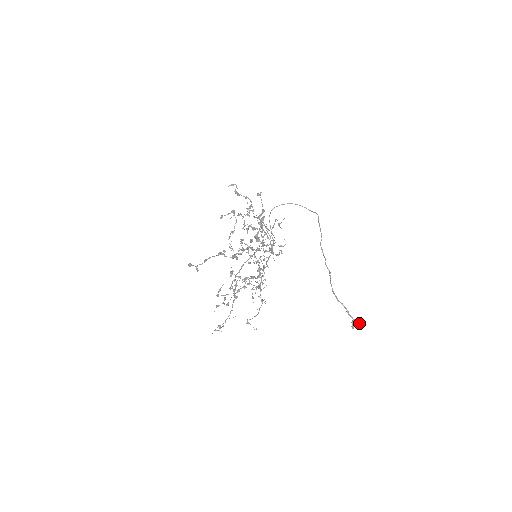
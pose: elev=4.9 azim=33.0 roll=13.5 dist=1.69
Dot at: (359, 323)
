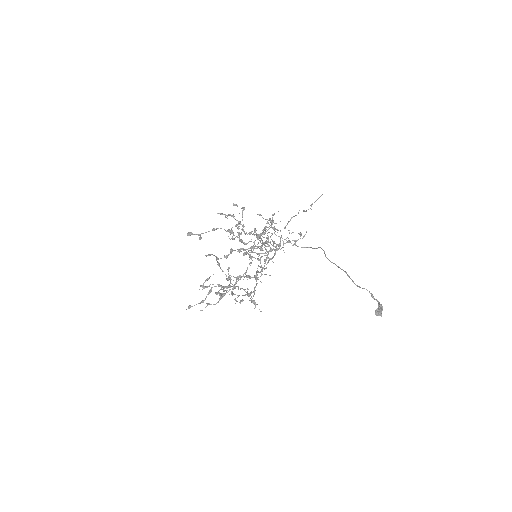
Dot at: occluded
